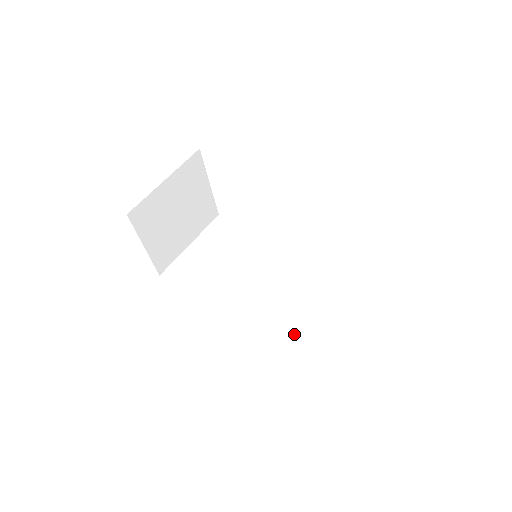
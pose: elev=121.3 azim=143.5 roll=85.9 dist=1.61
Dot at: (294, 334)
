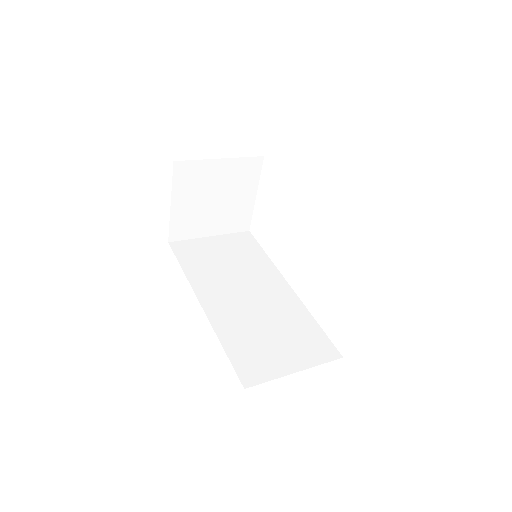
Dot at: (248, 344)
